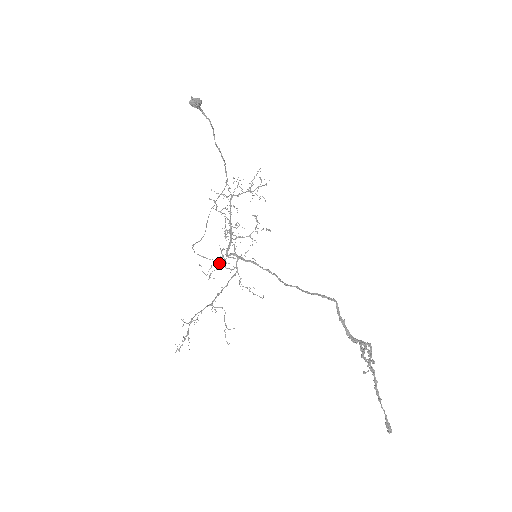
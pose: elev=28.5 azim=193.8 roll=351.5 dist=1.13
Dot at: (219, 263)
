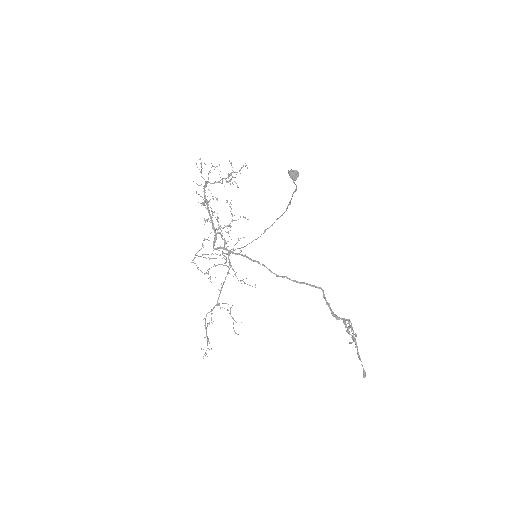
Dot at: occluded
